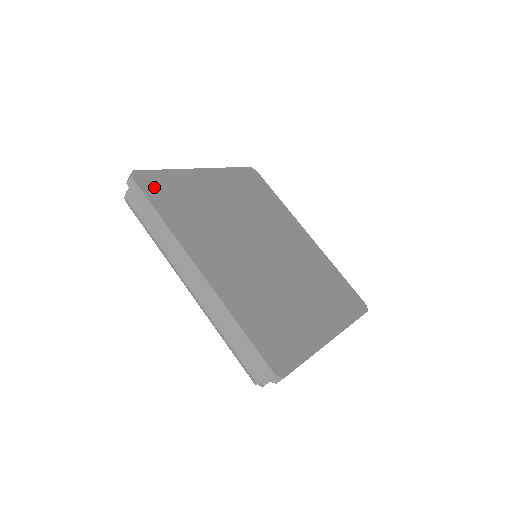
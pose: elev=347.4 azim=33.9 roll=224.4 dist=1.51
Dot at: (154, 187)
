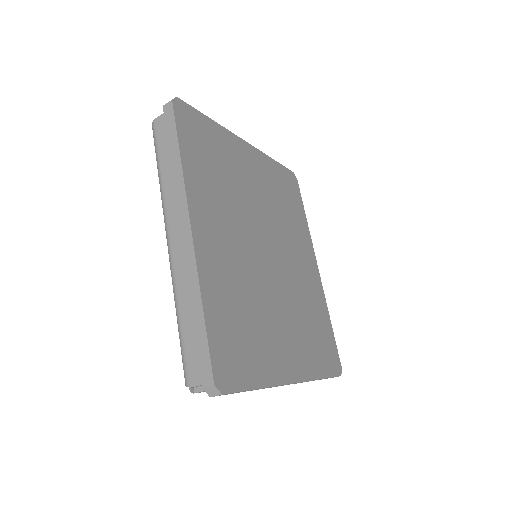
Dot at: (189, 125)
